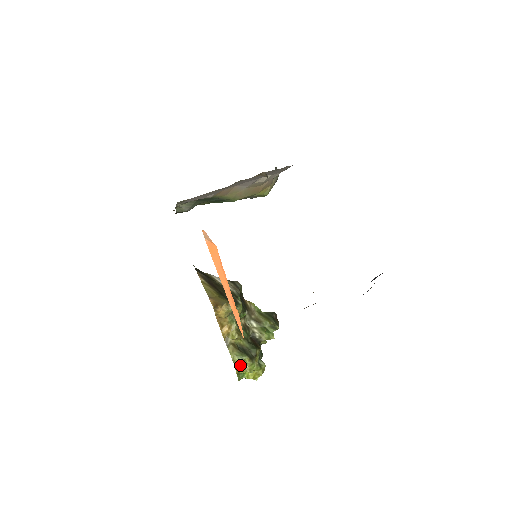
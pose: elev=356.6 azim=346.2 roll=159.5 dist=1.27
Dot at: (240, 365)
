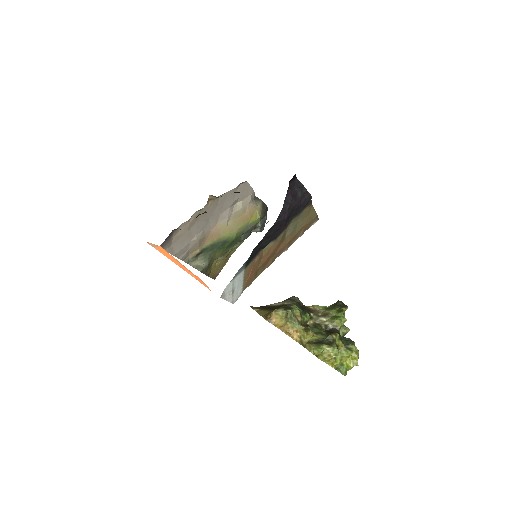
Dot at: (323, 355)
